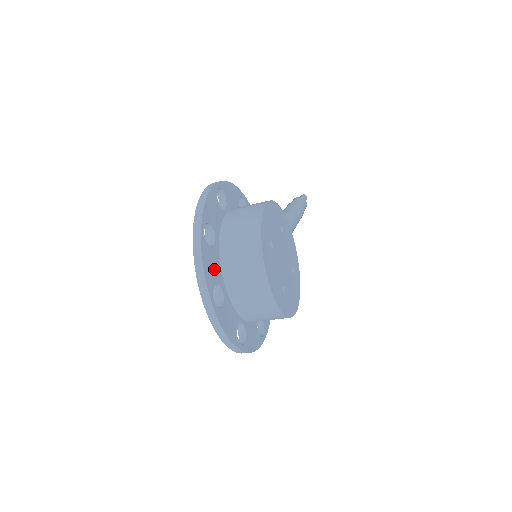
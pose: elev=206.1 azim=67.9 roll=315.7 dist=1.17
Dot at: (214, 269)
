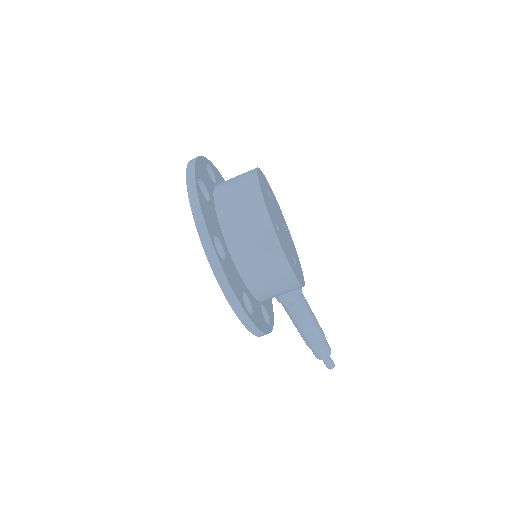
Dot at: (207, 181)
